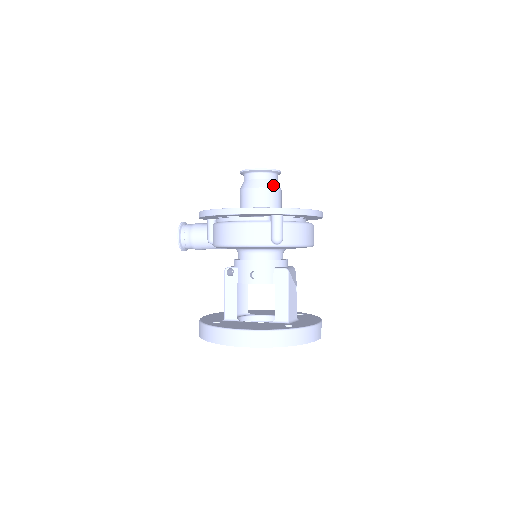
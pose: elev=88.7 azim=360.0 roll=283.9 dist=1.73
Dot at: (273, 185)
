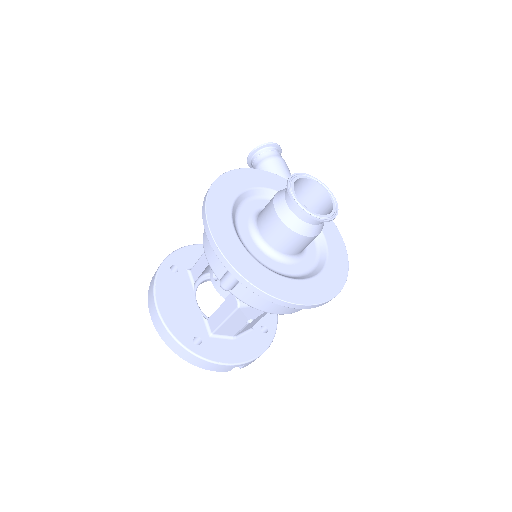
Dot at: (297, 227)
